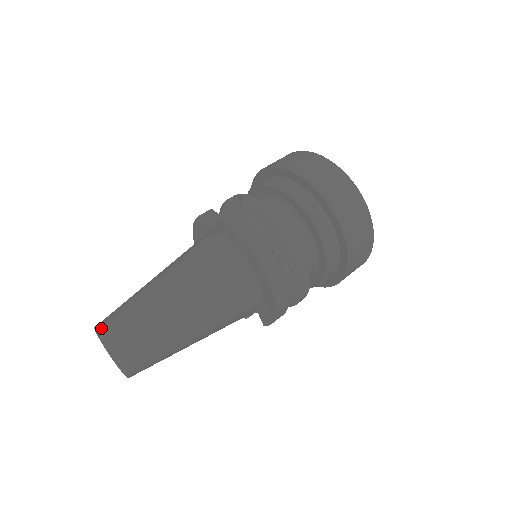
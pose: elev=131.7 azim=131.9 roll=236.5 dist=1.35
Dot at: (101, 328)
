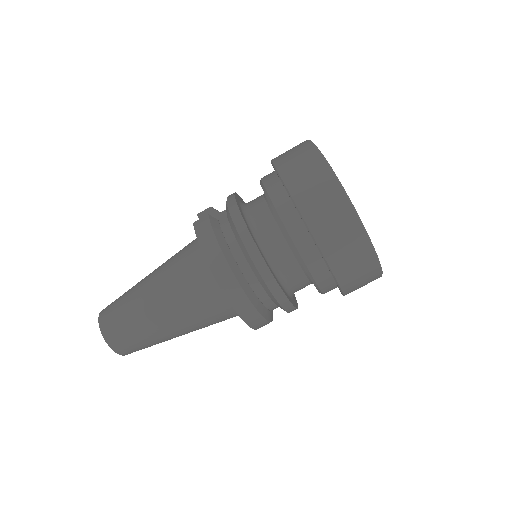
Dot at: (101, 314)
